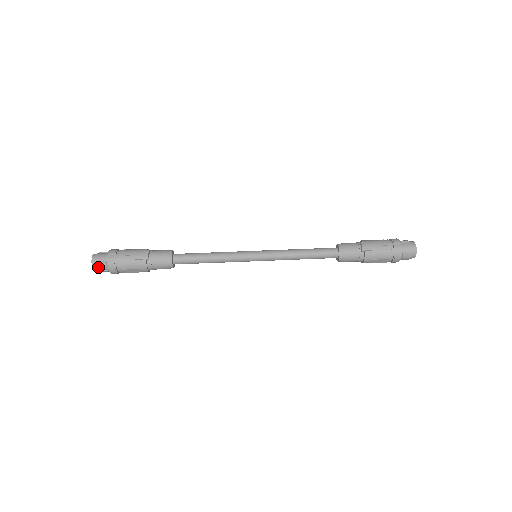
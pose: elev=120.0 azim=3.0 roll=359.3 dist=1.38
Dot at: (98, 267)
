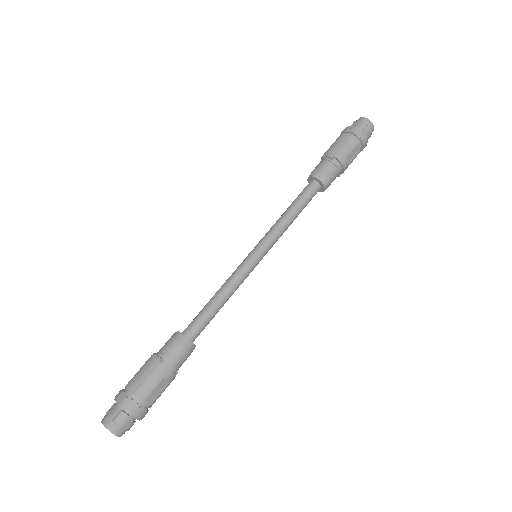
Dot at: (118, 426)
